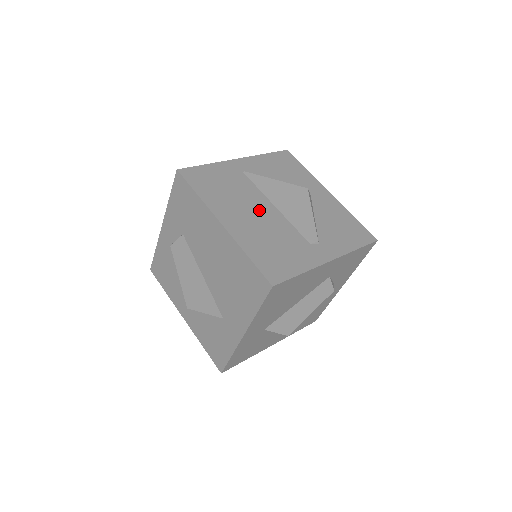
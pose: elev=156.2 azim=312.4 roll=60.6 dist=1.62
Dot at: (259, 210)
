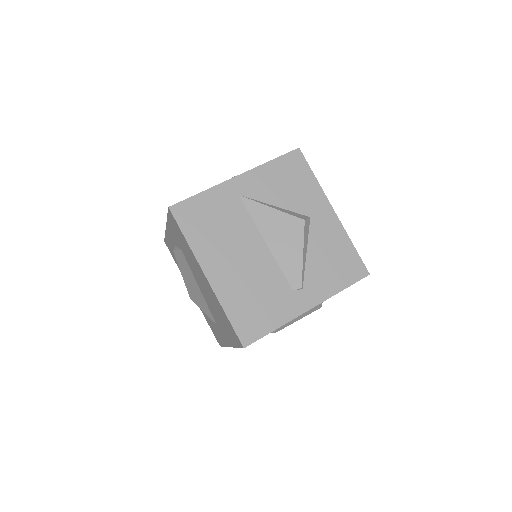
Dot at: (248, 252)
